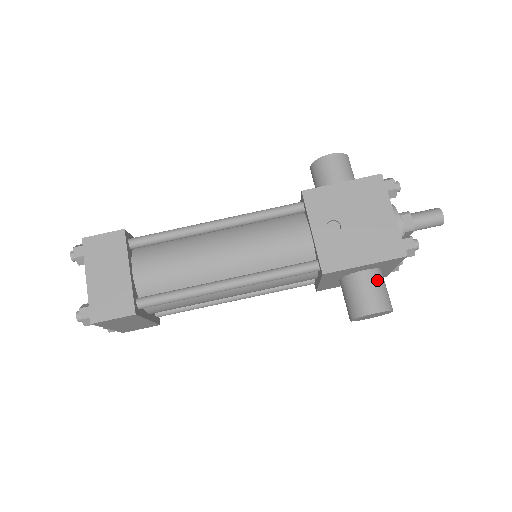
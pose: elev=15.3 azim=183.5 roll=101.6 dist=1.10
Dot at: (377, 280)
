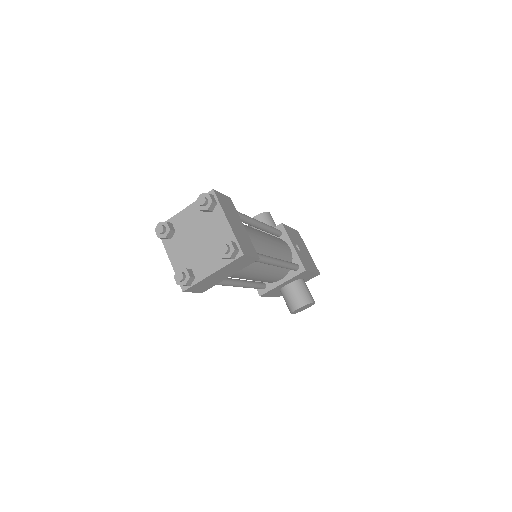
Dot at: occluded
